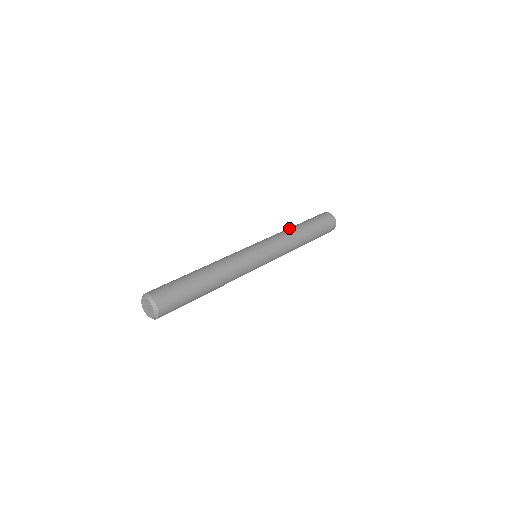
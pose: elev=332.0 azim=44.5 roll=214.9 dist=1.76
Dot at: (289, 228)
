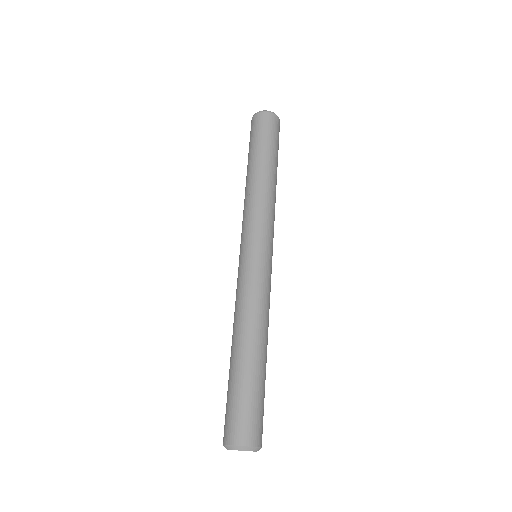
Dot at: (246, 186)
